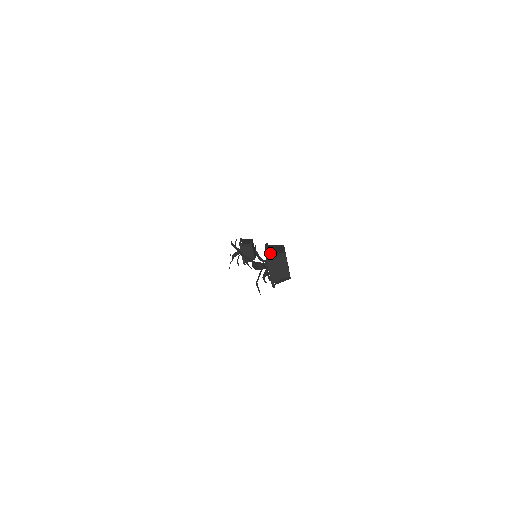
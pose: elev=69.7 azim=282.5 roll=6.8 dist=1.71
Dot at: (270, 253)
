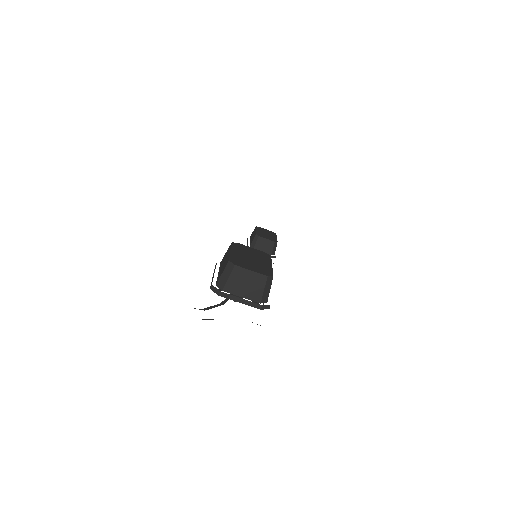
Dot at: (217, 281)
